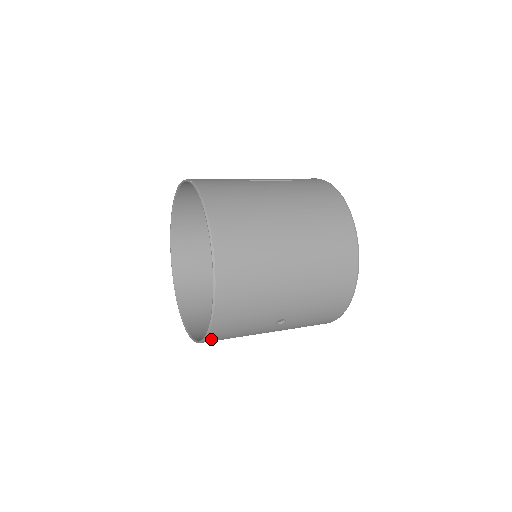
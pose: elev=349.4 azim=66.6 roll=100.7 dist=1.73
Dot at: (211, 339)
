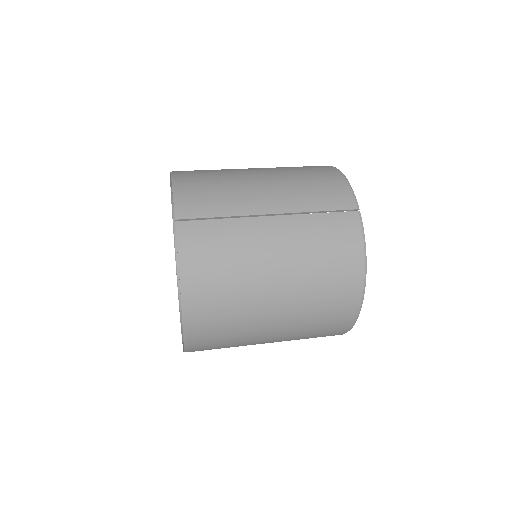
Dot at: occluded
